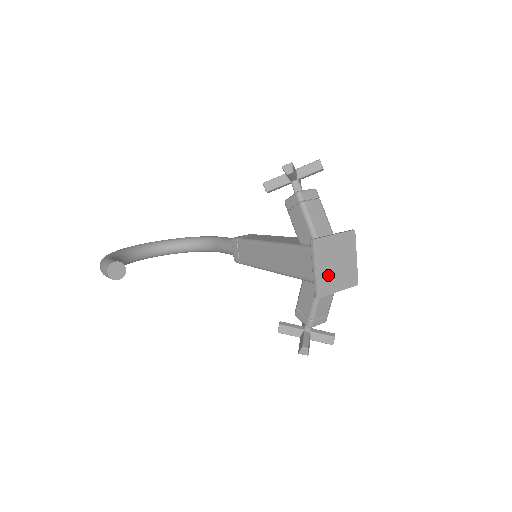
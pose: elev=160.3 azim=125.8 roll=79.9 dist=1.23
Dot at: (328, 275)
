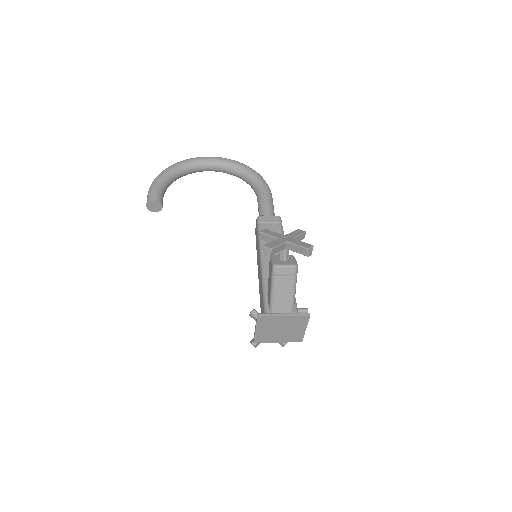
Dot at: (269, 334)
